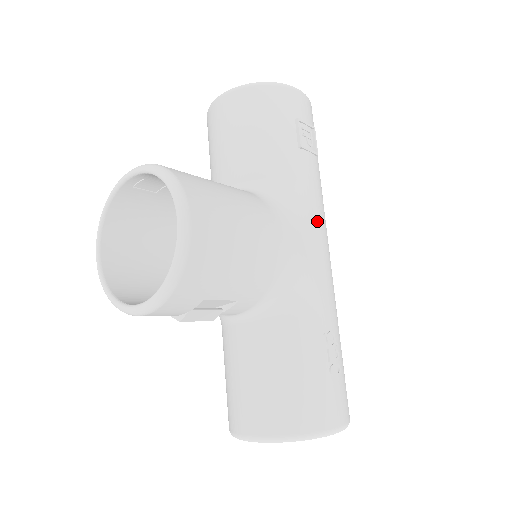
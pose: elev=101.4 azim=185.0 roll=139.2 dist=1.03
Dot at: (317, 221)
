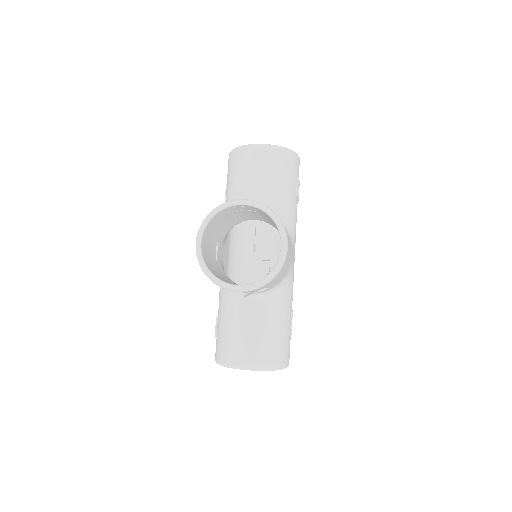
Dot at: occluded
